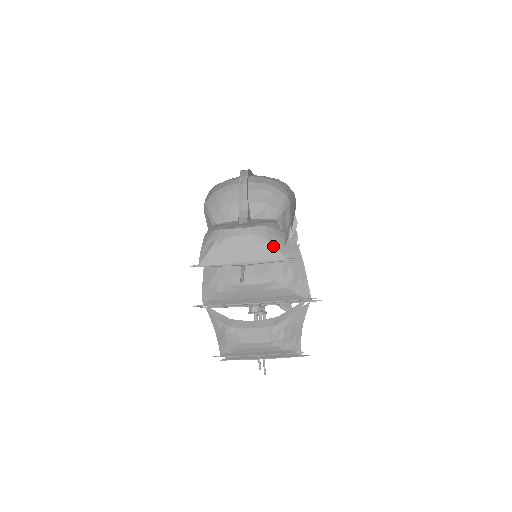
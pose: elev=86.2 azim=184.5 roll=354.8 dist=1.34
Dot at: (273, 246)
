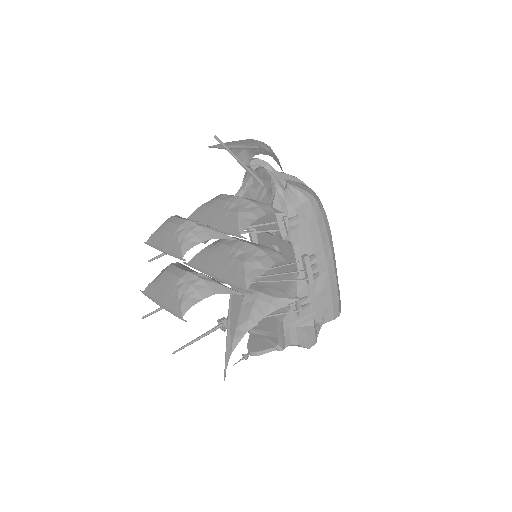
Dot at: (258, 142)
